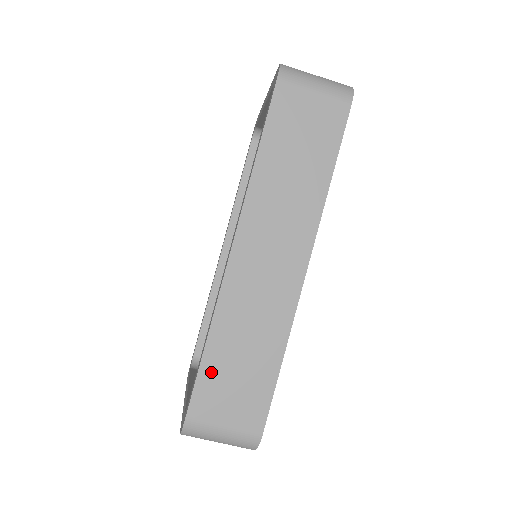
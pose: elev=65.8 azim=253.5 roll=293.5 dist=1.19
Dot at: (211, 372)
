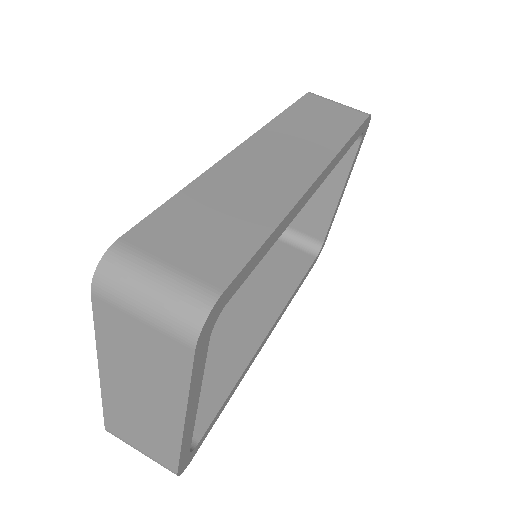
Dot at: (177, 211)
